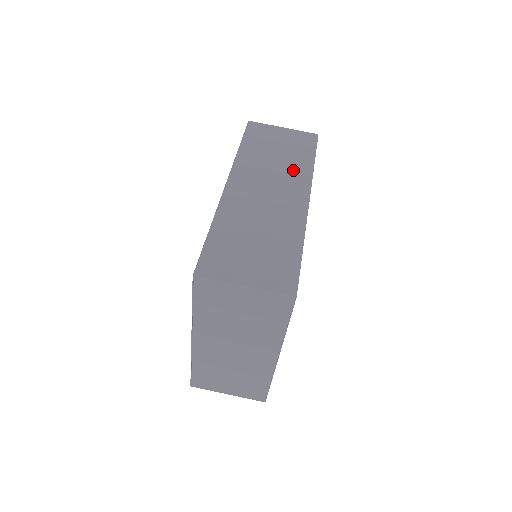
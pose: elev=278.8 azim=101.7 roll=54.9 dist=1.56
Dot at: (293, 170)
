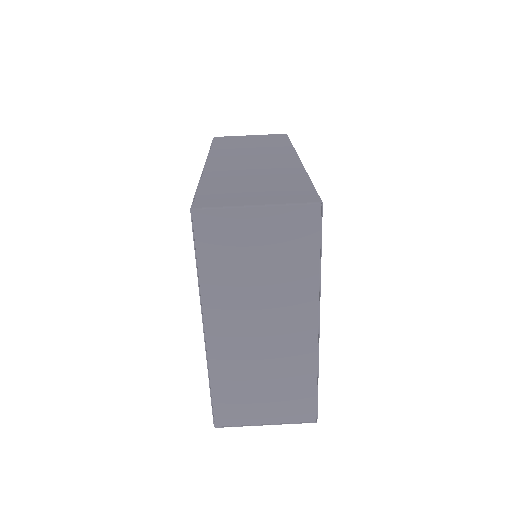
Dot at: (273, 149)
